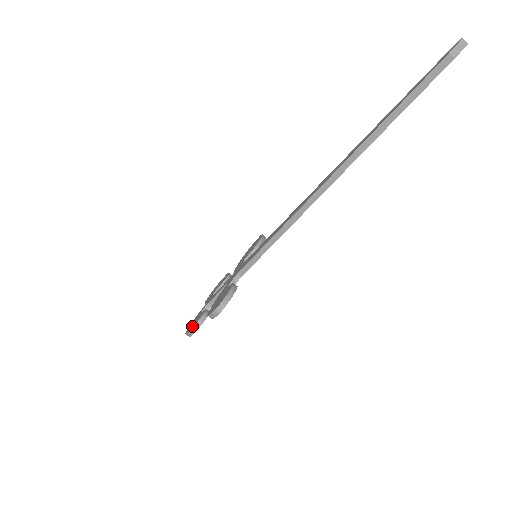
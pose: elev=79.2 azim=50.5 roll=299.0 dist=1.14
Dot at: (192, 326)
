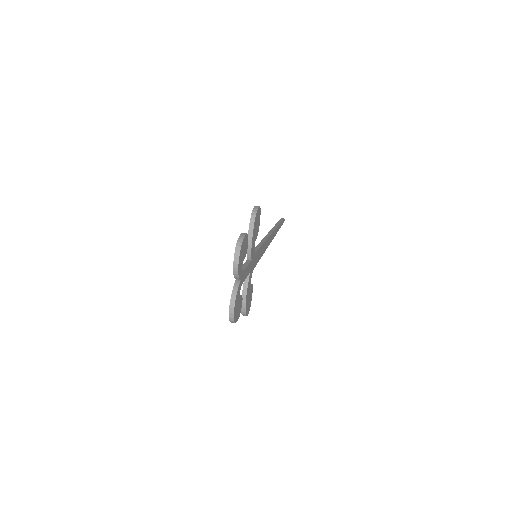
Dot at: occluded
